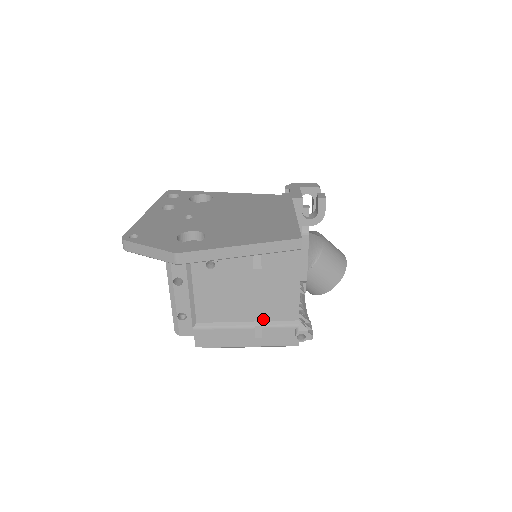
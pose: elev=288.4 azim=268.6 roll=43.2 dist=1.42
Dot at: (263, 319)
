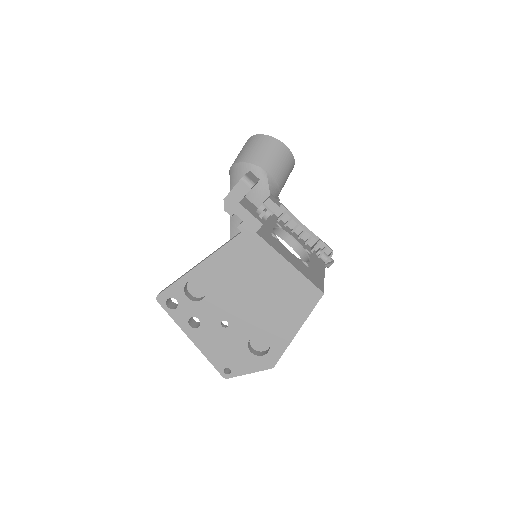
Dot at: occluded
